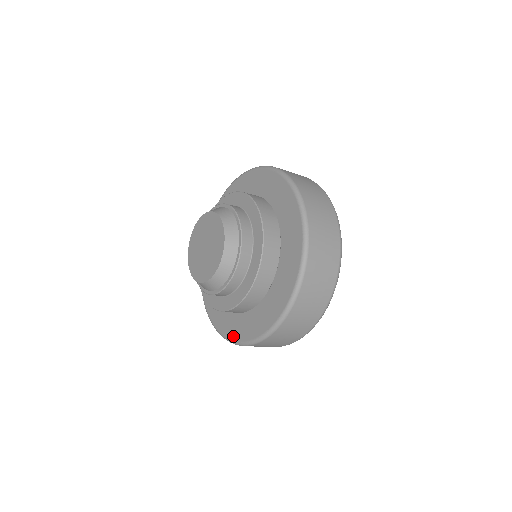
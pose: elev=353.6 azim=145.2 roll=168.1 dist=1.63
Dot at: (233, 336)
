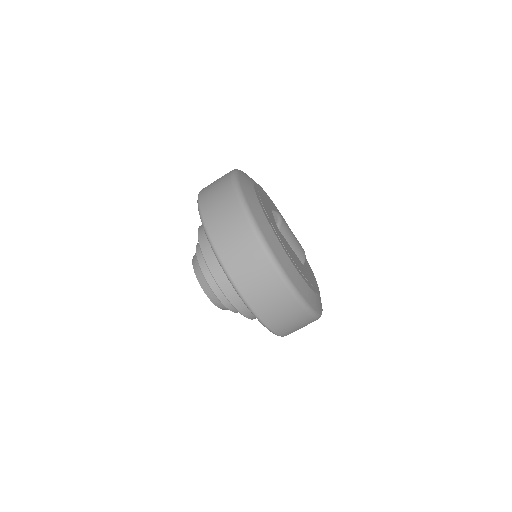
Dot at: occluded
